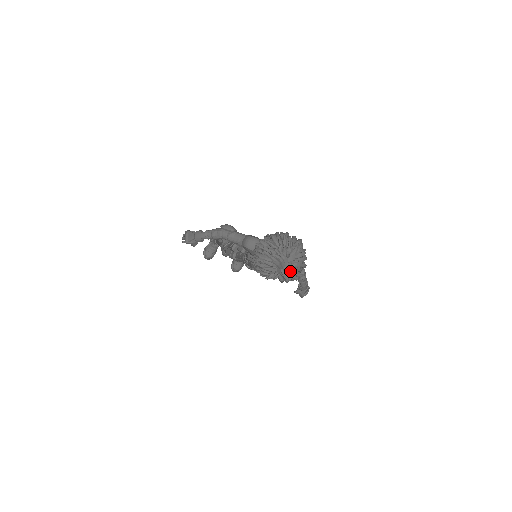
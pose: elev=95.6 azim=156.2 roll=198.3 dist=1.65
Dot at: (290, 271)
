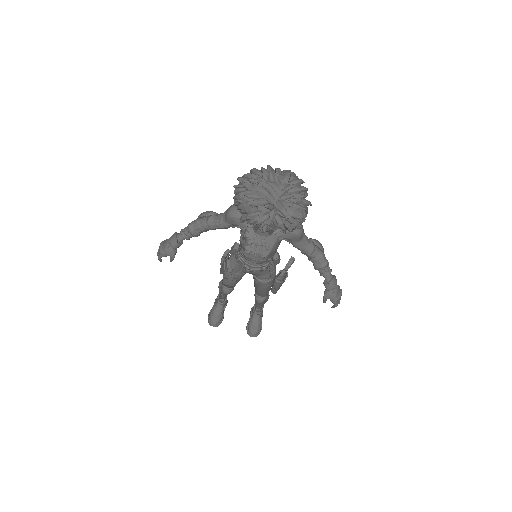
Dot at: (287, 203)
